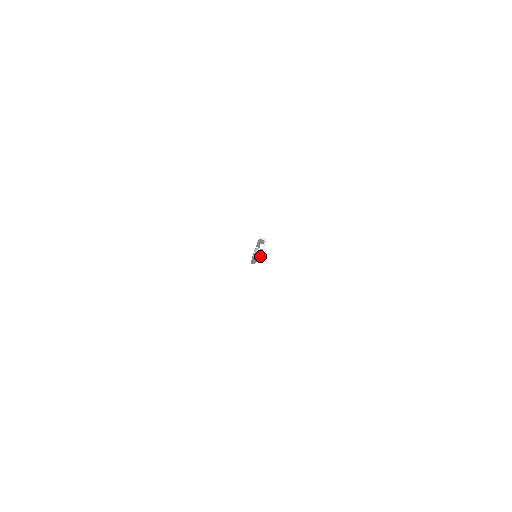
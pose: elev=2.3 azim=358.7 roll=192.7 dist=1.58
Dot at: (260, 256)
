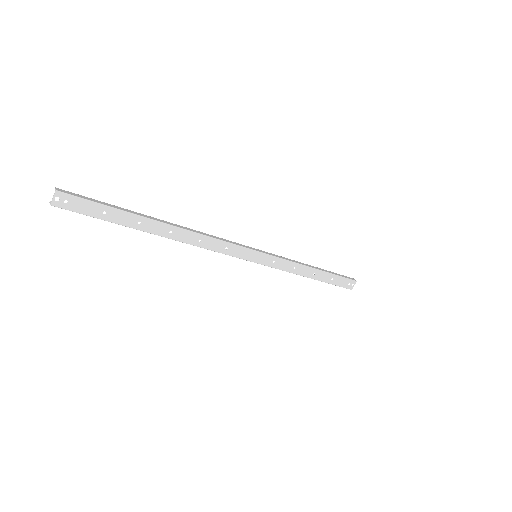
Dot at: (99, 218)
